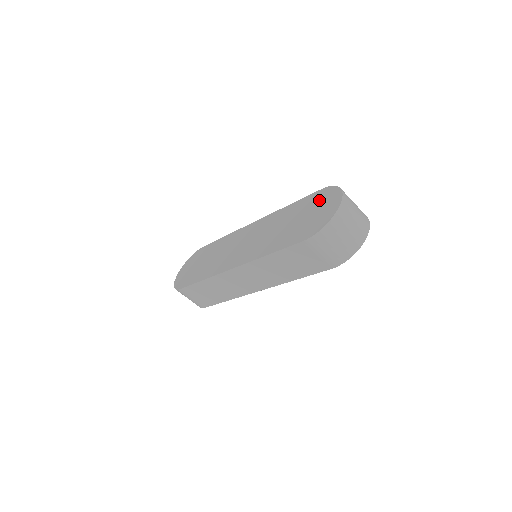
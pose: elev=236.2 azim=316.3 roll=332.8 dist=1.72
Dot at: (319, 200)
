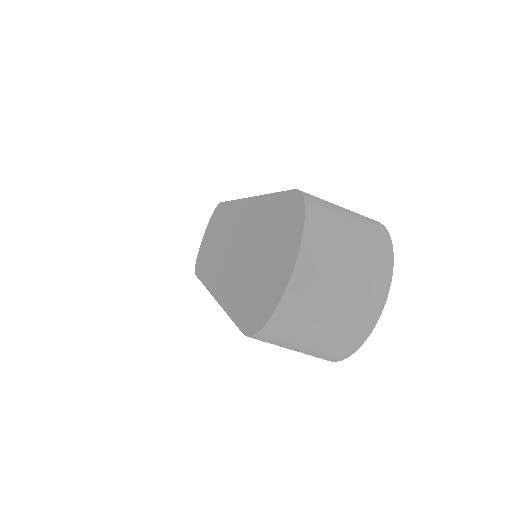
Dot at: (282, 226)
